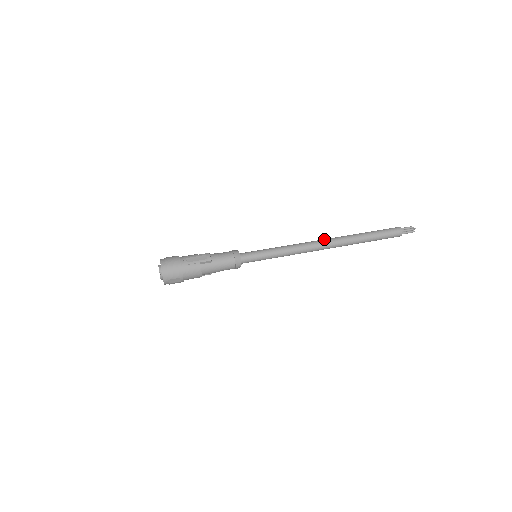
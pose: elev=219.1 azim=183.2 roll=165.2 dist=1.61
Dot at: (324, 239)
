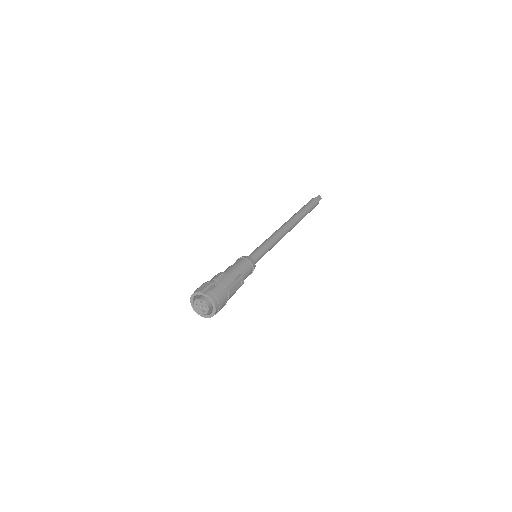
Dot at: (290, 225)
